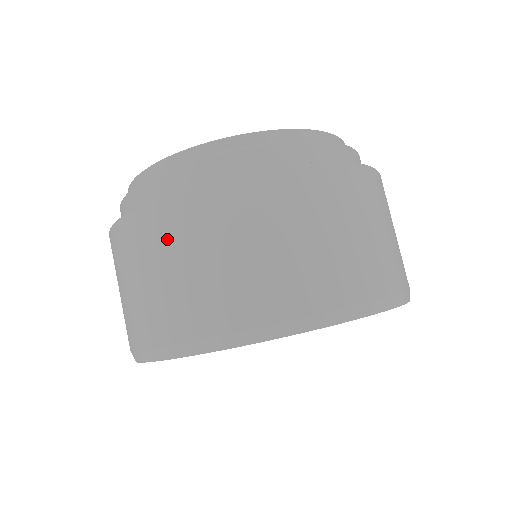
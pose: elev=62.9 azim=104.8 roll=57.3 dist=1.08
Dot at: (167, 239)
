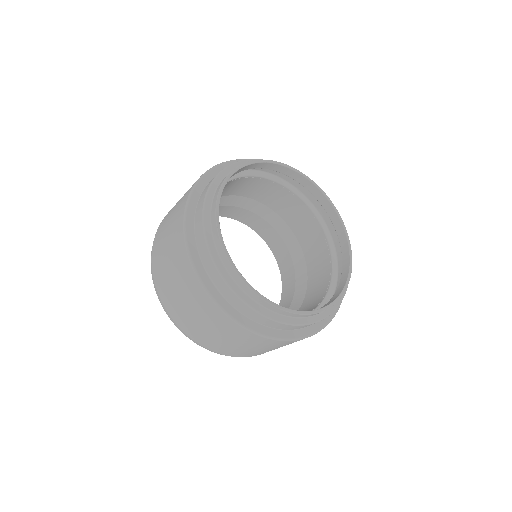
Dot at: (242, 340)
